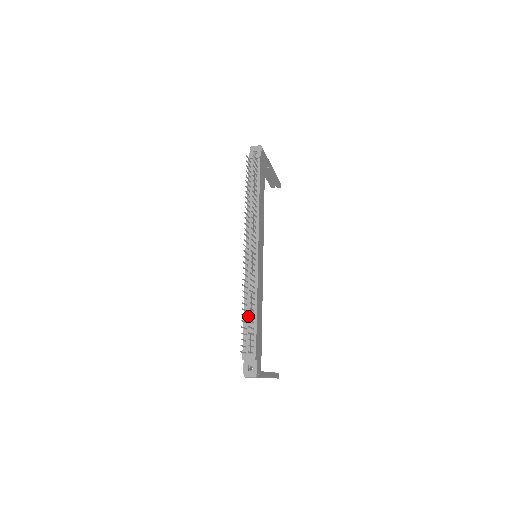
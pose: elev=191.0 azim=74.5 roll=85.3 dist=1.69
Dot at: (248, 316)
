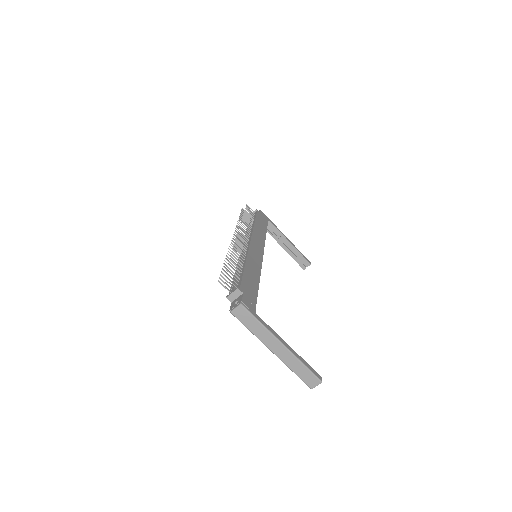
Dot at: occluded
